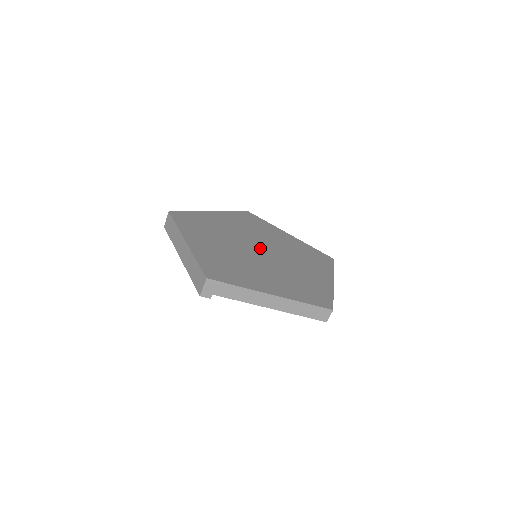
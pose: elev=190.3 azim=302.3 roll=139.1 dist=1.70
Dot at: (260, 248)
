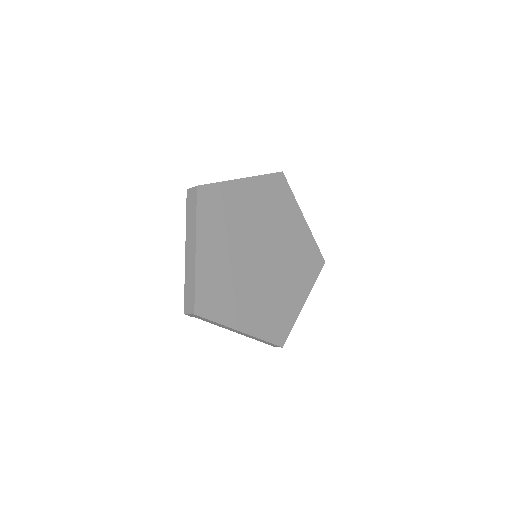
Dot at: (263, 252)
